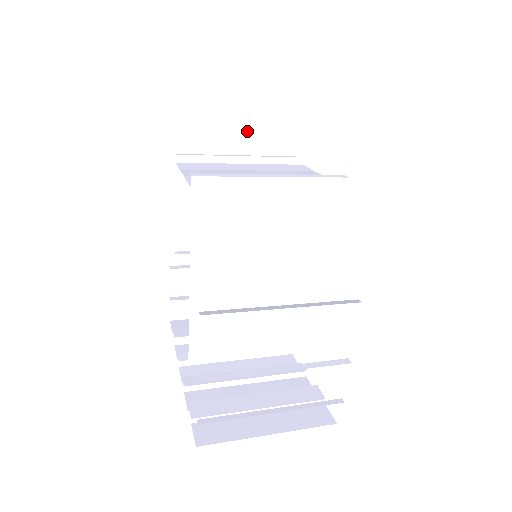
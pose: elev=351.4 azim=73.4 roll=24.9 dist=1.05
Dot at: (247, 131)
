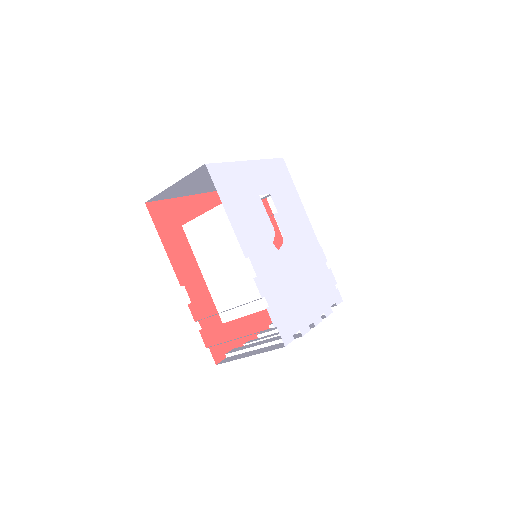
Dot at: occluded
